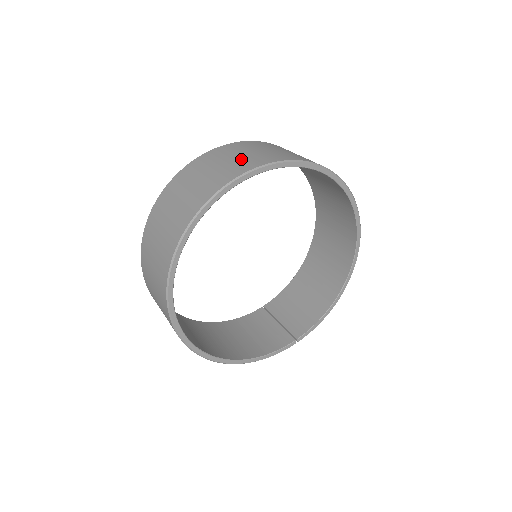
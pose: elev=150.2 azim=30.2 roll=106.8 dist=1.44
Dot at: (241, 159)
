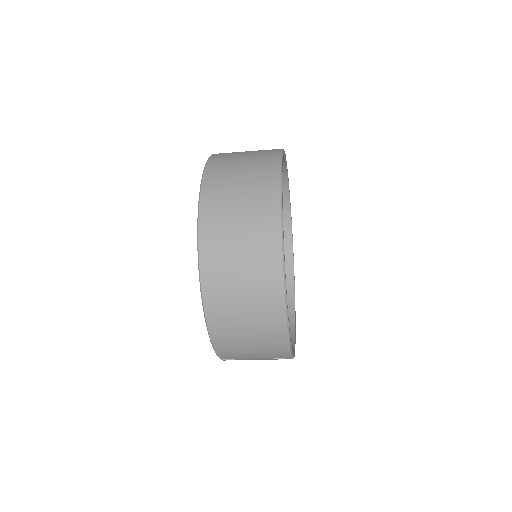
Dot at: occluded
